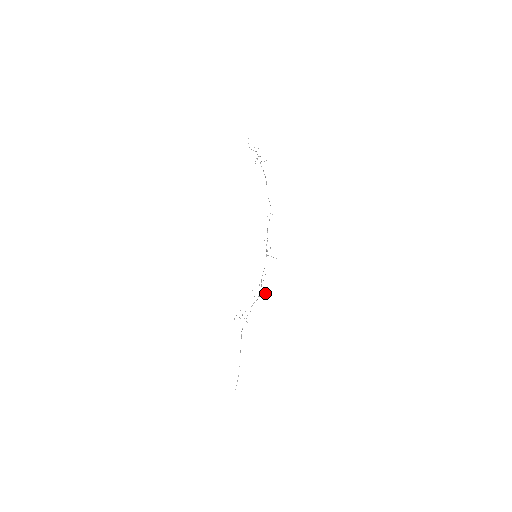
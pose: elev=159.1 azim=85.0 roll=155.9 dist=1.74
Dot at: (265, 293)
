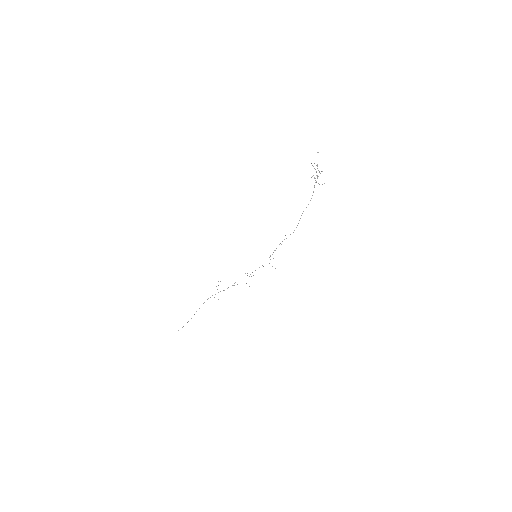
Dot at: occluded
